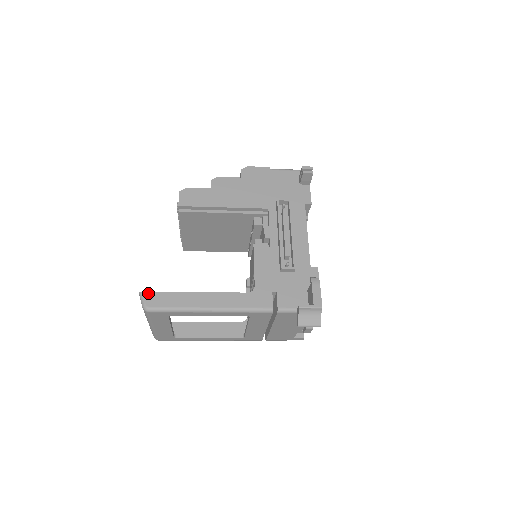
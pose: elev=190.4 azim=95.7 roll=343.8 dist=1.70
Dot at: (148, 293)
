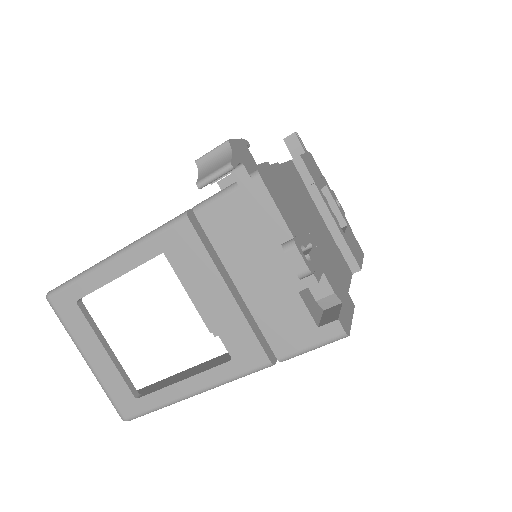
Dot at: occluded
